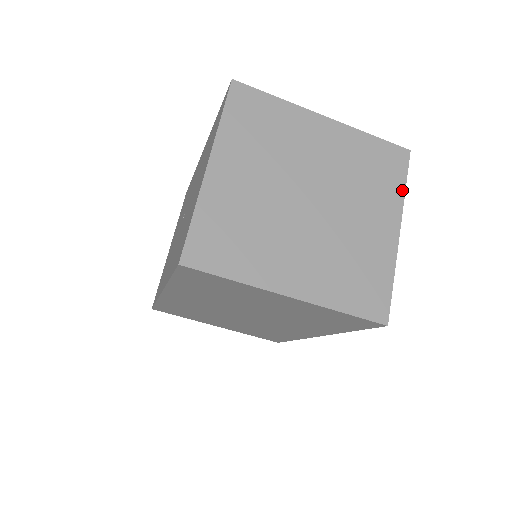
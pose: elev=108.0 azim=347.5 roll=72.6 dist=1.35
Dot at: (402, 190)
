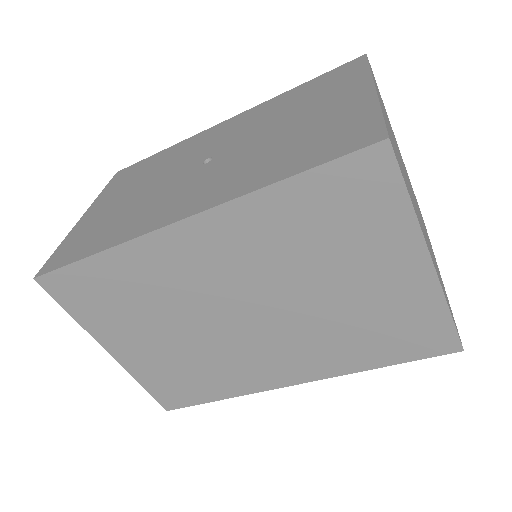
Dot at: occluded
